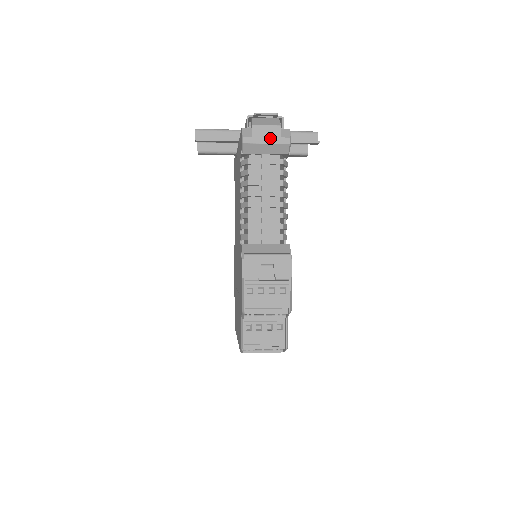
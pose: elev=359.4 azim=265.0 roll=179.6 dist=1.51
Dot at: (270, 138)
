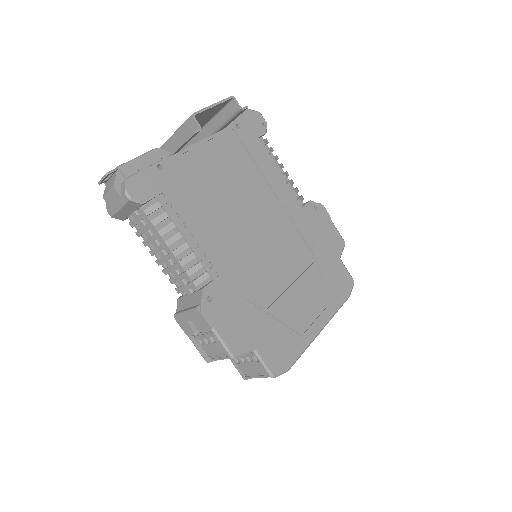
Dot at: (117, 203)
